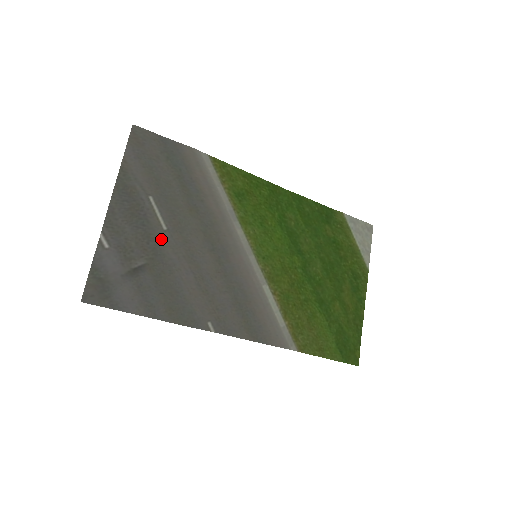
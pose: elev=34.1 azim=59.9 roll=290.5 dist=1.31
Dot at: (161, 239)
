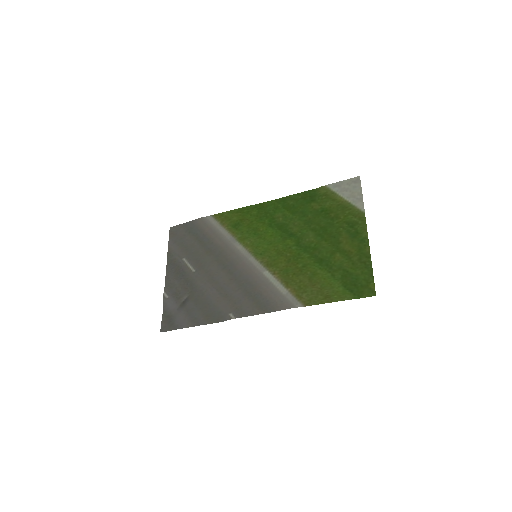
Dot at: (193, 278)
